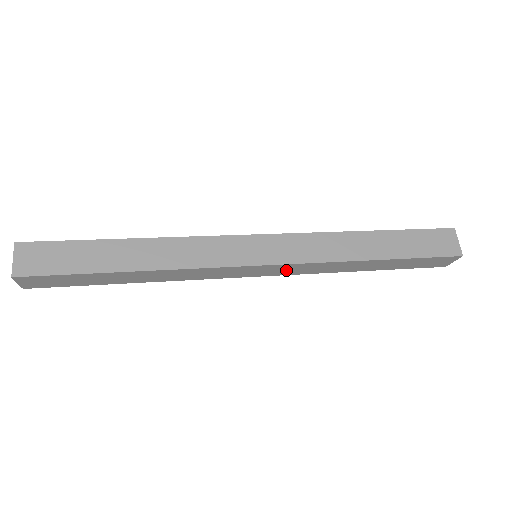
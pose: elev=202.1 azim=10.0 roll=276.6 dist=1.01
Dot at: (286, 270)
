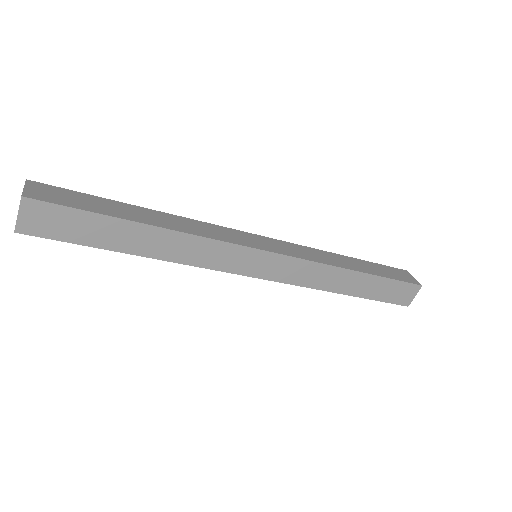
Dot at: occluded
